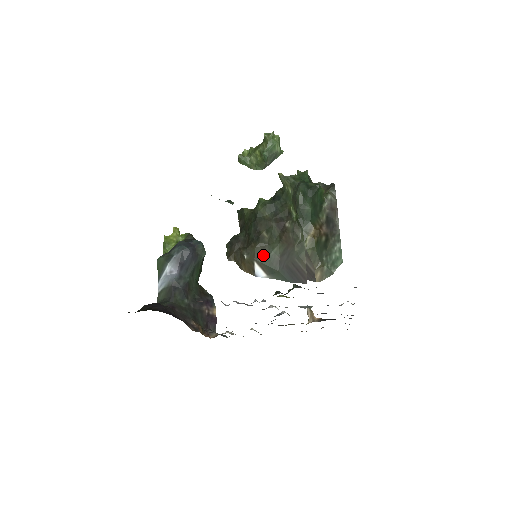
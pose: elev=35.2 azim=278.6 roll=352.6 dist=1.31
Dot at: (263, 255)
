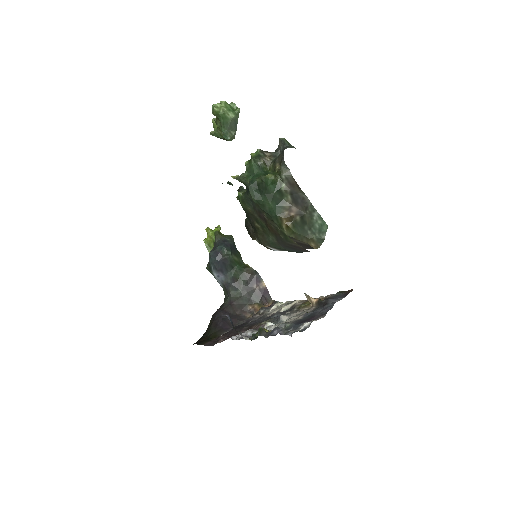
Dot at: (266, 241)
